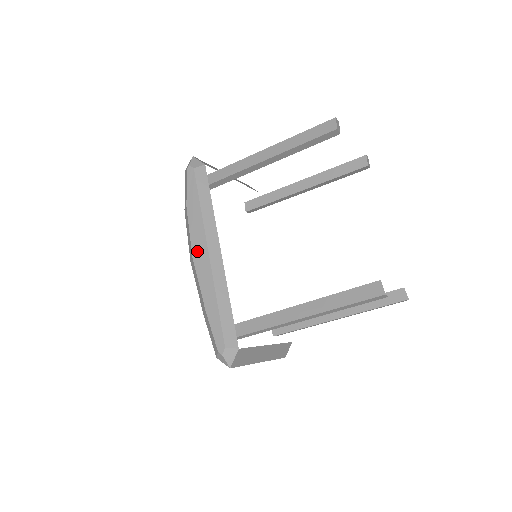
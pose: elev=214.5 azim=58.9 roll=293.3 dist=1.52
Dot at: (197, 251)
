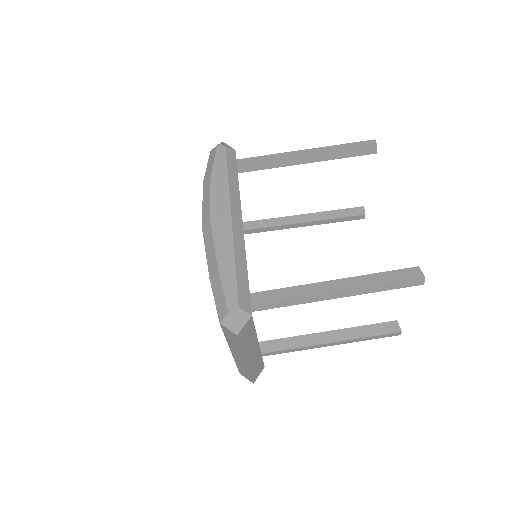
Dot at: (217, 213)
